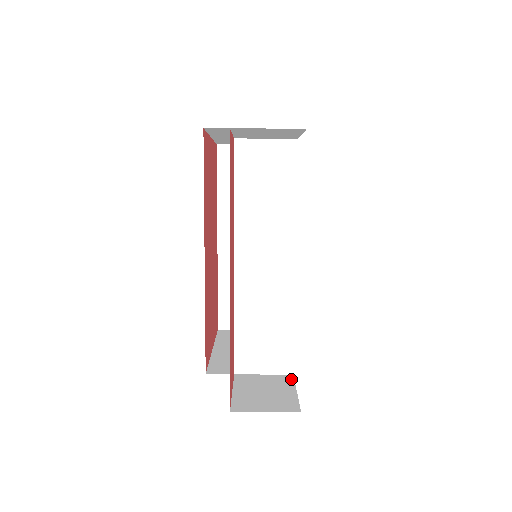
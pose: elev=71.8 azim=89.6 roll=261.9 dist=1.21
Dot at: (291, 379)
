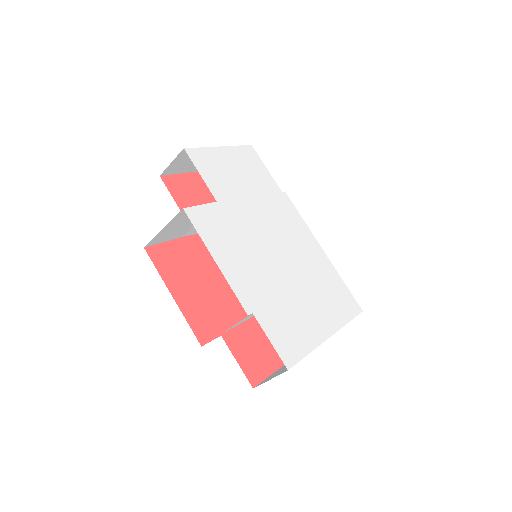
Dot at: (338, 276)
